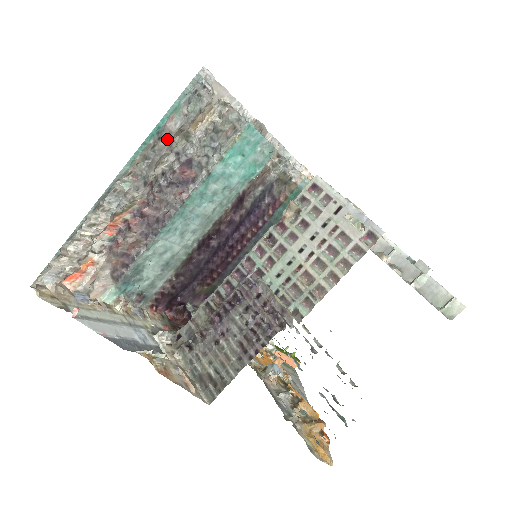
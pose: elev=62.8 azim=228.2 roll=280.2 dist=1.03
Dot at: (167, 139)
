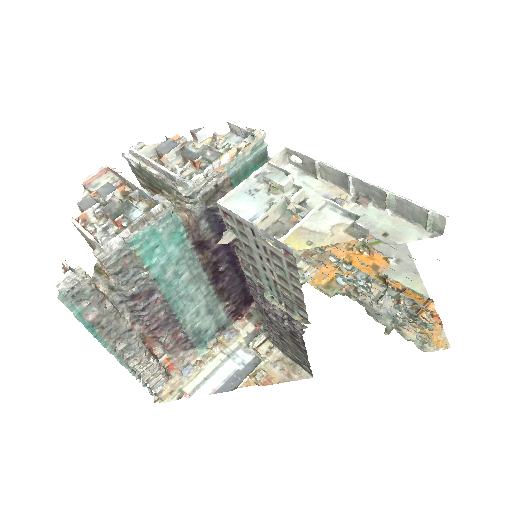
Dot at: (102, 317)
